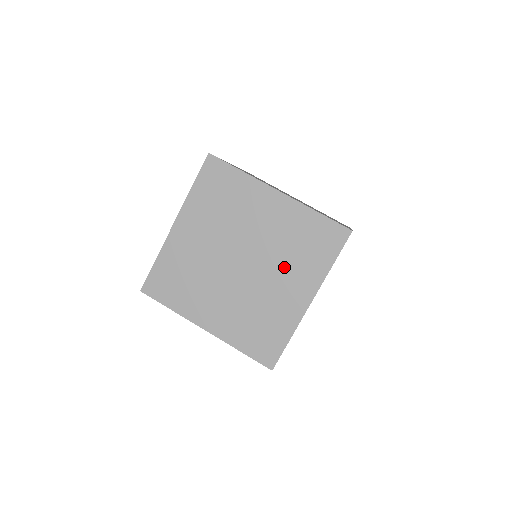
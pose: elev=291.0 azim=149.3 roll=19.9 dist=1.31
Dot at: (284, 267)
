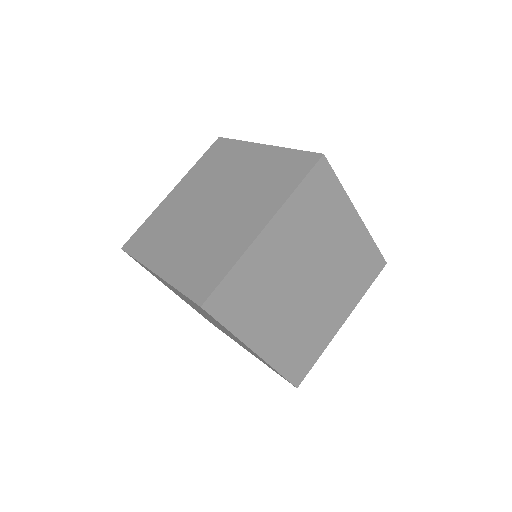
Dot at: (249, 201)
